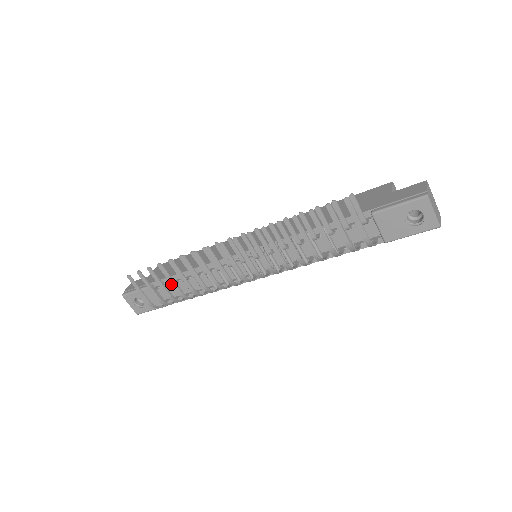
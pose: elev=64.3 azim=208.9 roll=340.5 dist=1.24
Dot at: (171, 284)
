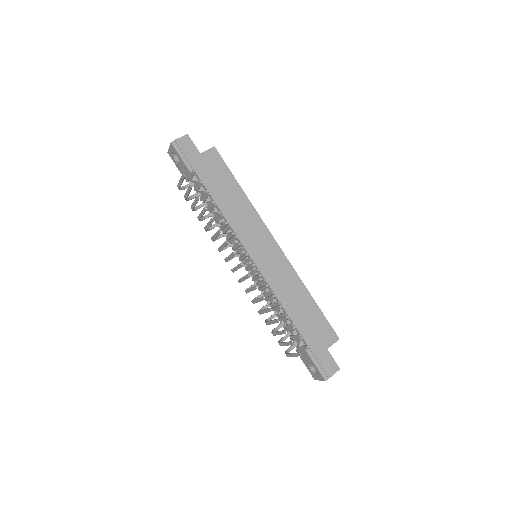
Dot at: (202, 199)
